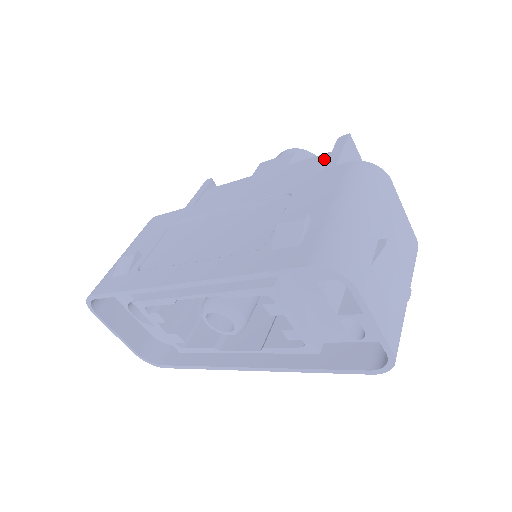
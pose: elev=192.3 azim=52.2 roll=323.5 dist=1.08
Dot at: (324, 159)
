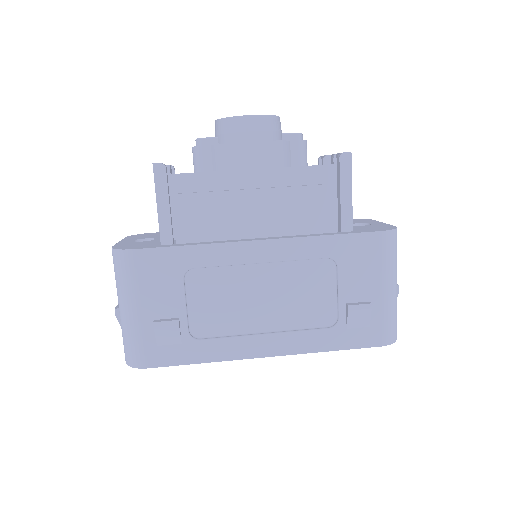
Dot at: (334, 190)
